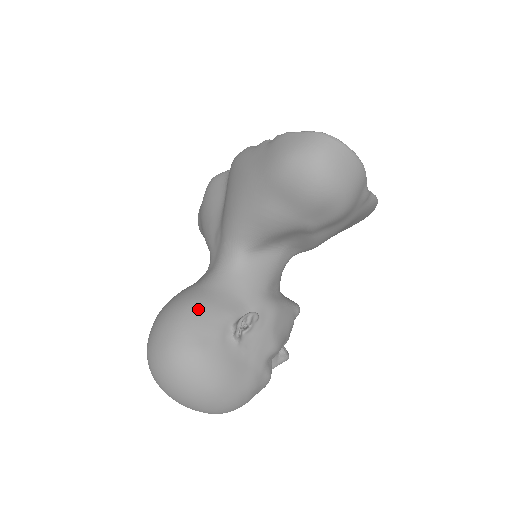
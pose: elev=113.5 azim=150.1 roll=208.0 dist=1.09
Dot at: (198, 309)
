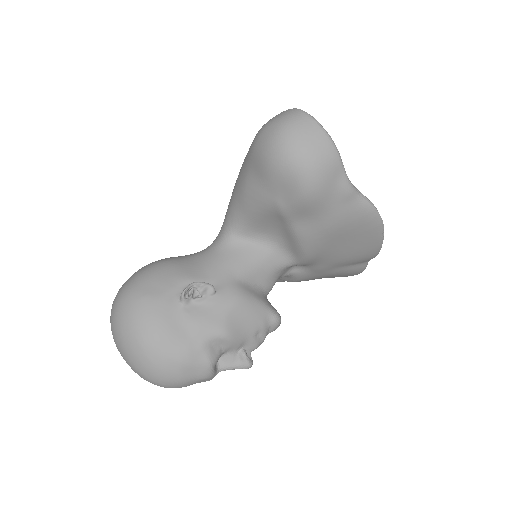
Dot at: (164, 266)
